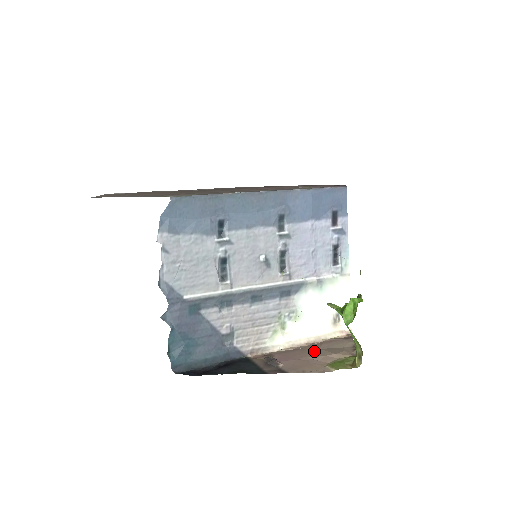
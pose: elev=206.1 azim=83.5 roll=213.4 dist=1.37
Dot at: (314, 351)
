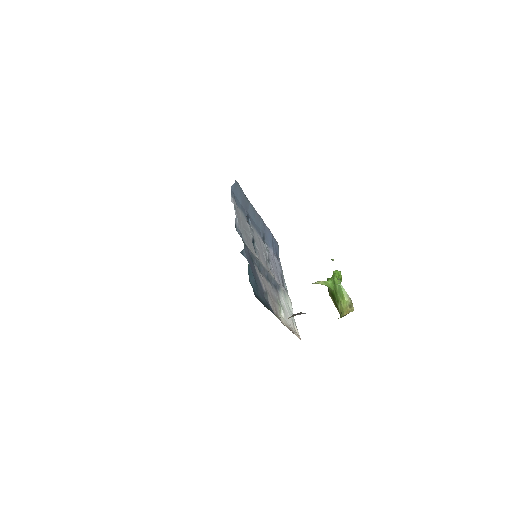
Dot at: occluded
